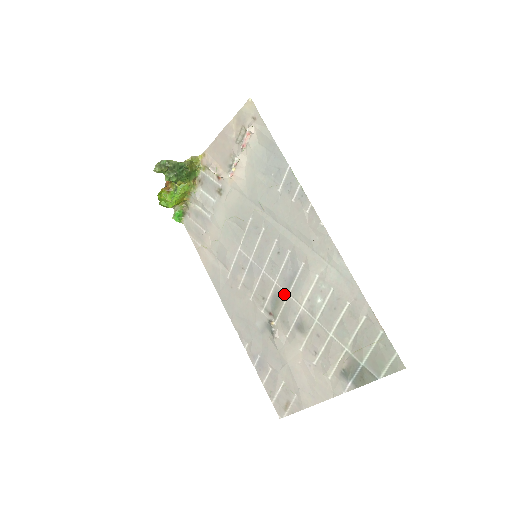
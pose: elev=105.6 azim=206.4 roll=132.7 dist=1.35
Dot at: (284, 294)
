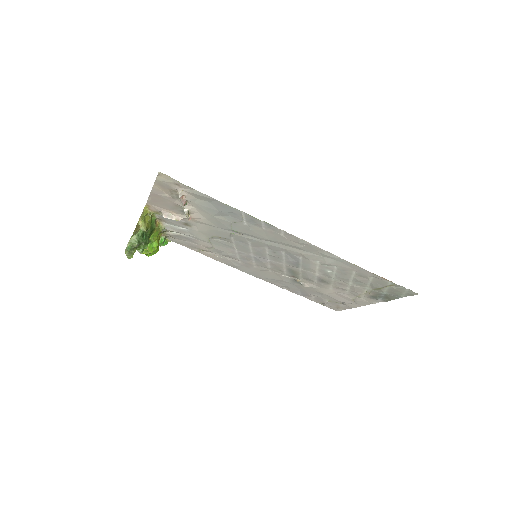
Dot at: (296, 269)
